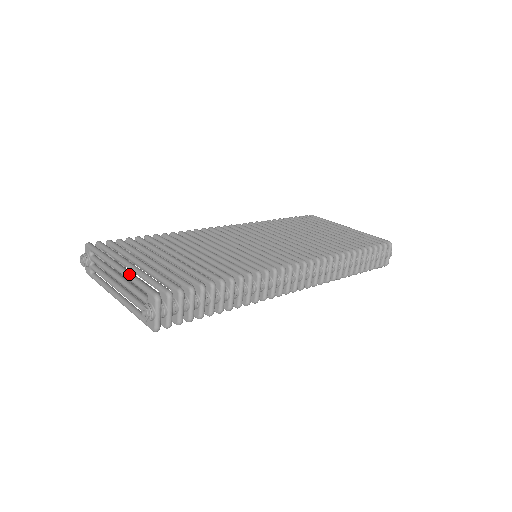
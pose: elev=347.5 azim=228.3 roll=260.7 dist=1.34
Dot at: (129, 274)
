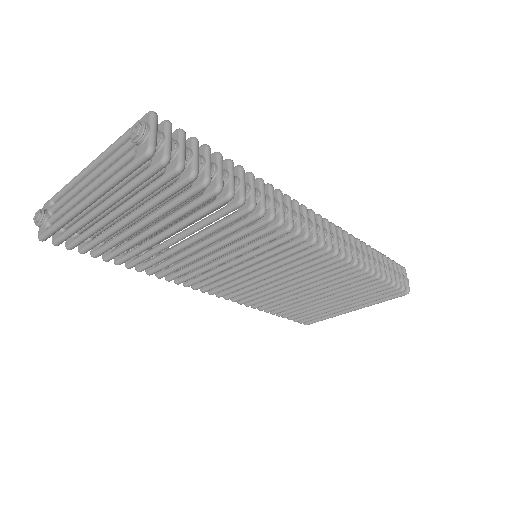
Dot at: (110, 146)
